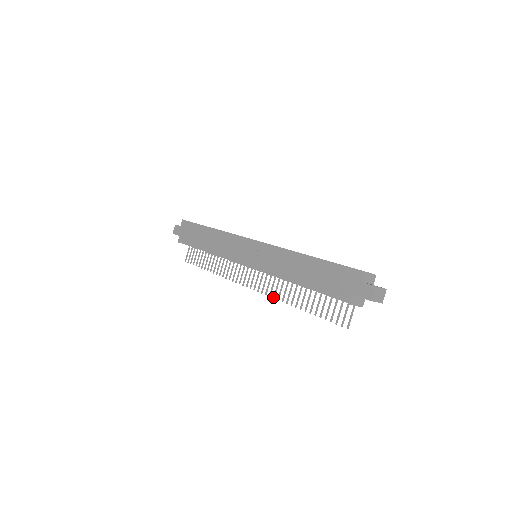
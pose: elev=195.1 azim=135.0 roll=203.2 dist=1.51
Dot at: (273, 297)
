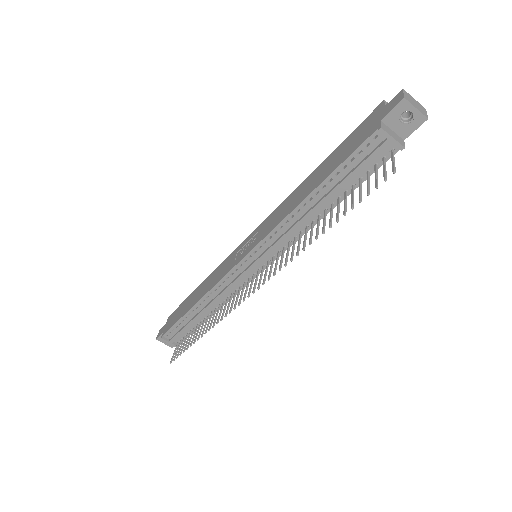
Dot at: (284, 264)
